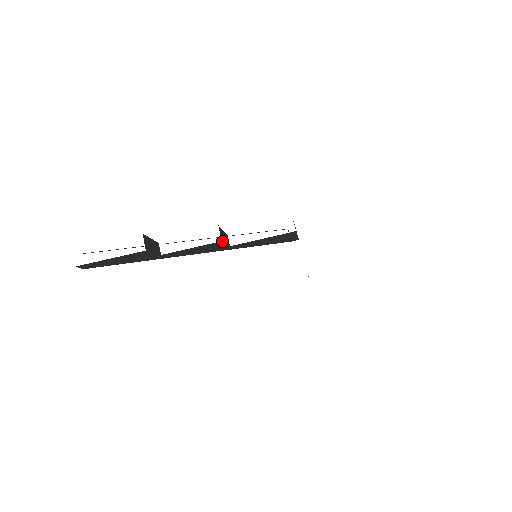
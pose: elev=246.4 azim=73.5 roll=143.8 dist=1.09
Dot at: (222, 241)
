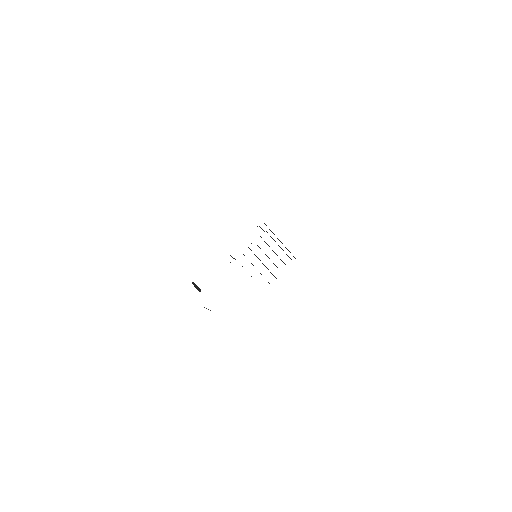
Dot at: occluded
